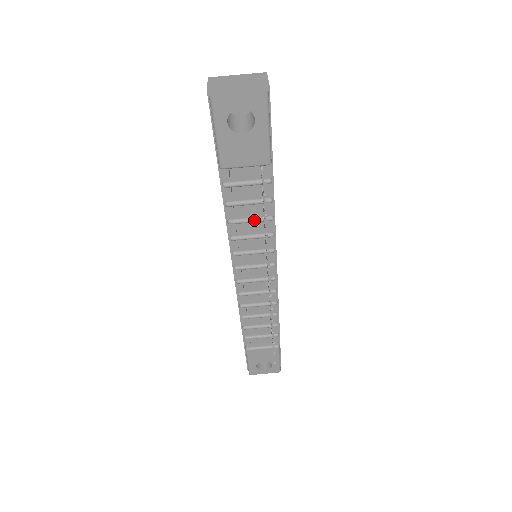
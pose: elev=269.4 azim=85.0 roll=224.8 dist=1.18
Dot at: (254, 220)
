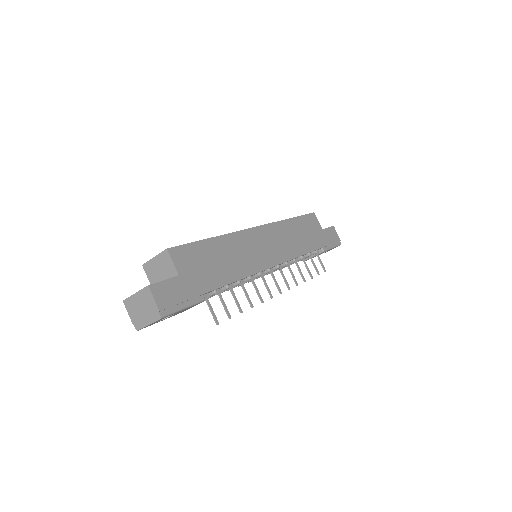
Dot at: occluded
